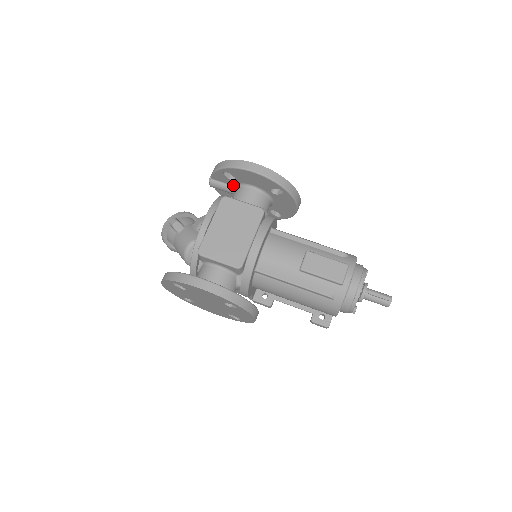
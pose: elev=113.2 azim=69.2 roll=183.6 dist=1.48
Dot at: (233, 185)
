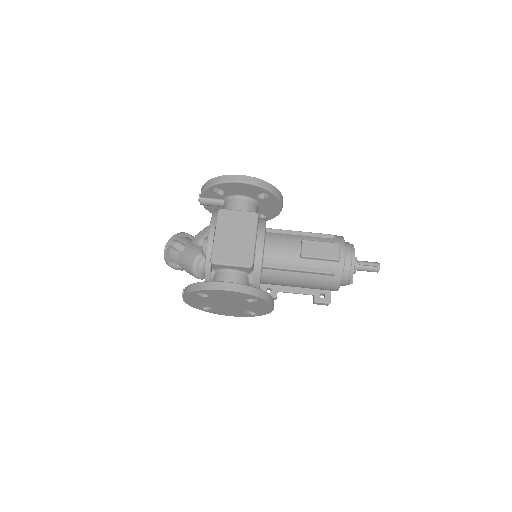
Dot at: (222, 199)
